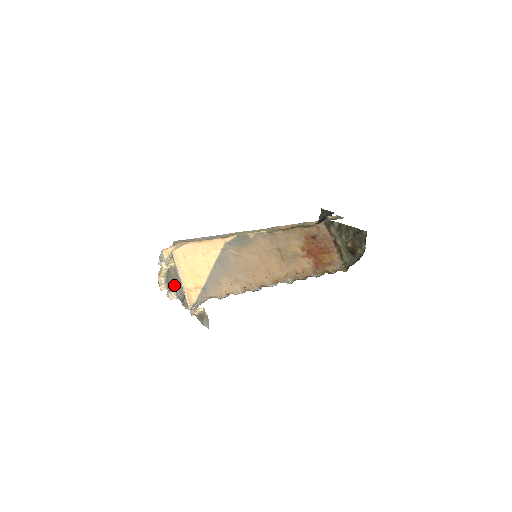
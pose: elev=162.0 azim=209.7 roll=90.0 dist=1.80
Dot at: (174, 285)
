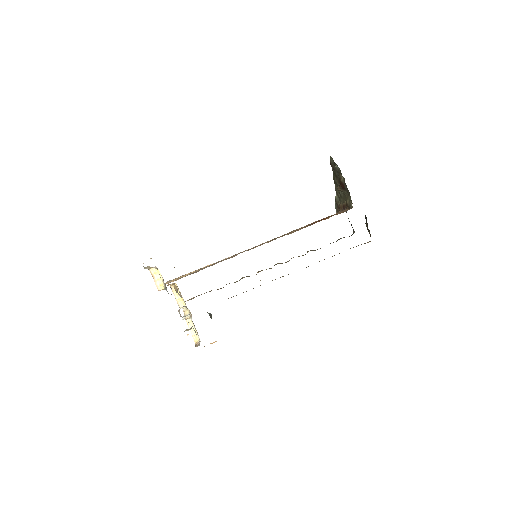
Dot at: occluded
